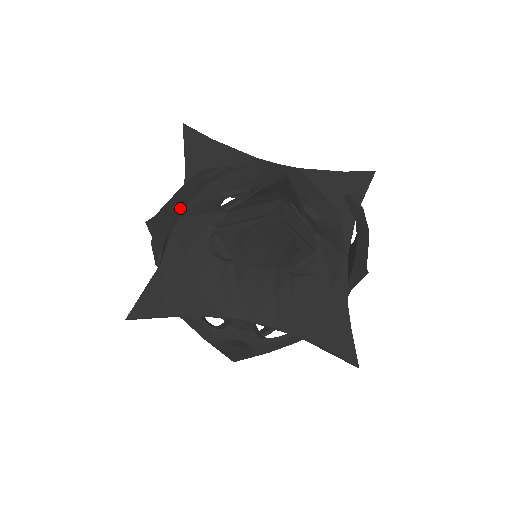
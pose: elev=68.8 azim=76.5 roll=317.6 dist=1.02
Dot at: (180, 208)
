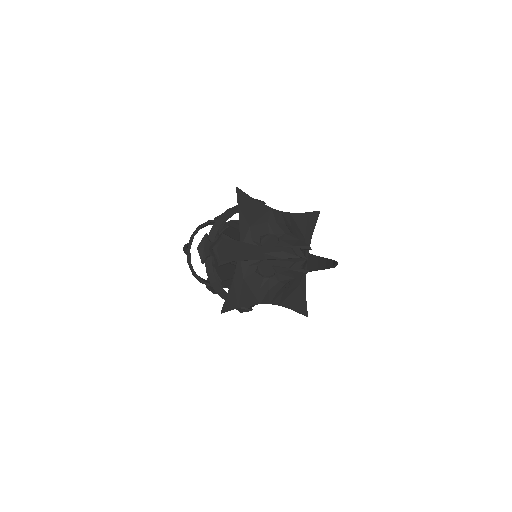
Dot at: occluded
